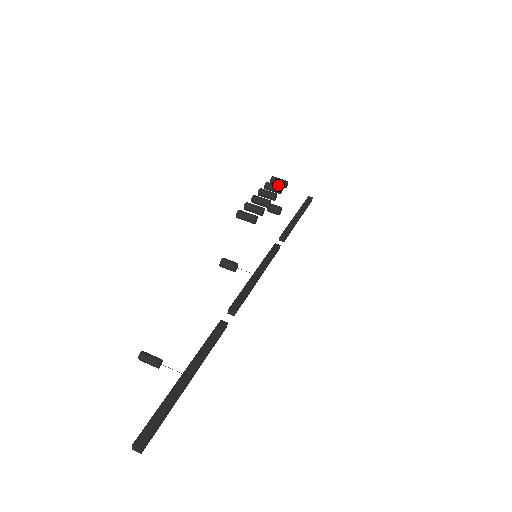
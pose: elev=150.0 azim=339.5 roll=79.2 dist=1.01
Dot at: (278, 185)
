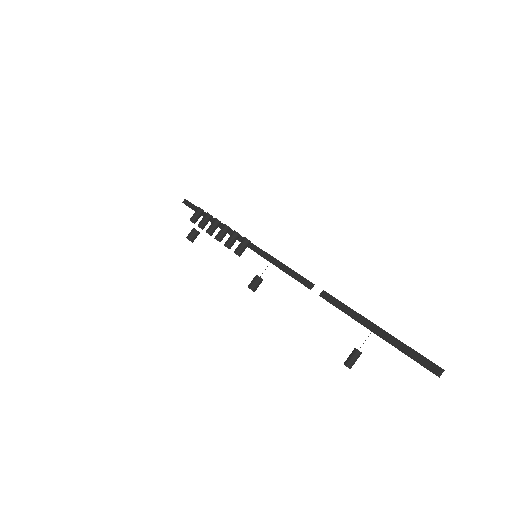
Dot at: occluded
